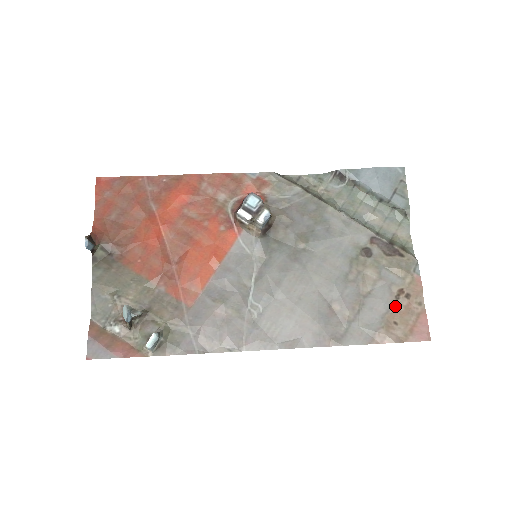
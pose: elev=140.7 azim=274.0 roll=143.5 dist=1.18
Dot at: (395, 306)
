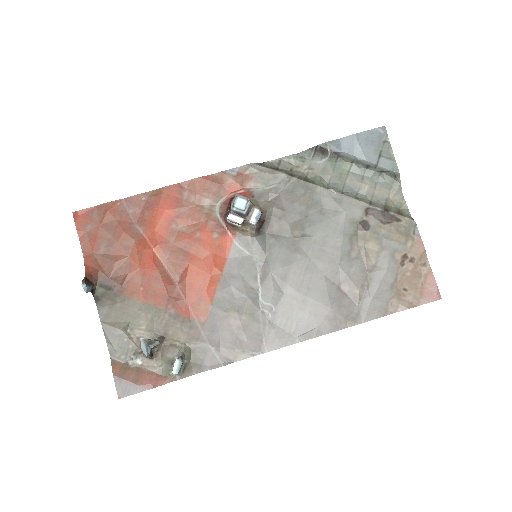
Dot at: (402, 273)
